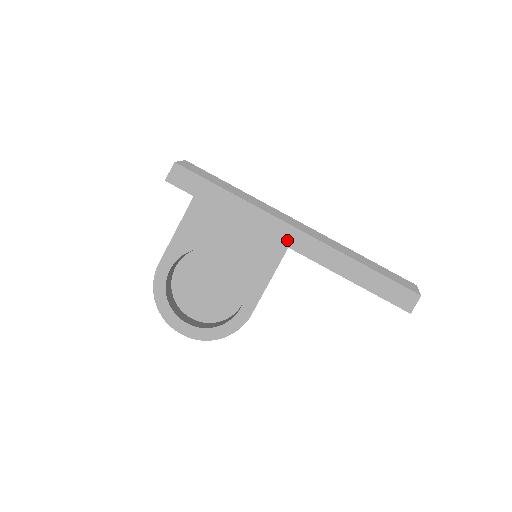
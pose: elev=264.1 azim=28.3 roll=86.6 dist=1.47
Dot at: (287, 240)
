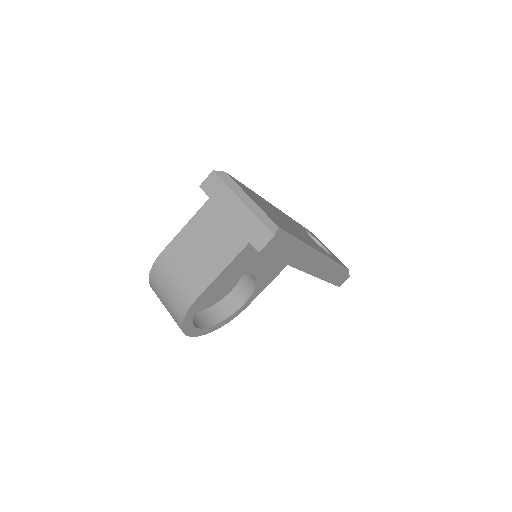
Dot at: (311, 270)
